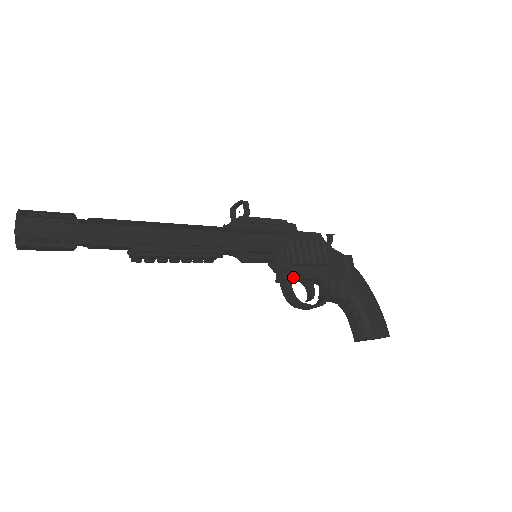
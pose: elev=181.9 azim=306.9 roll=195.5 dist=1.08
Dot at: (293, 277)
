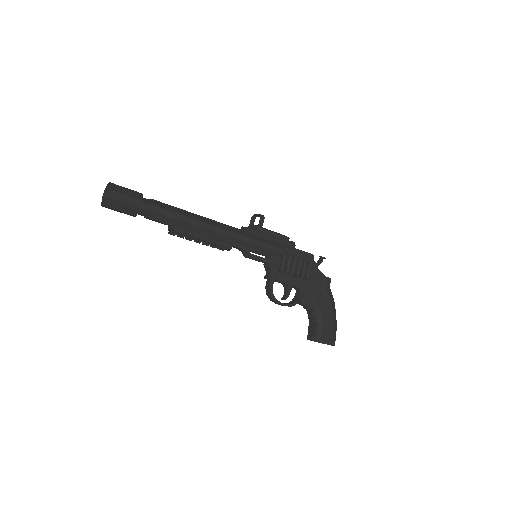
Dot at: (277, 280)
